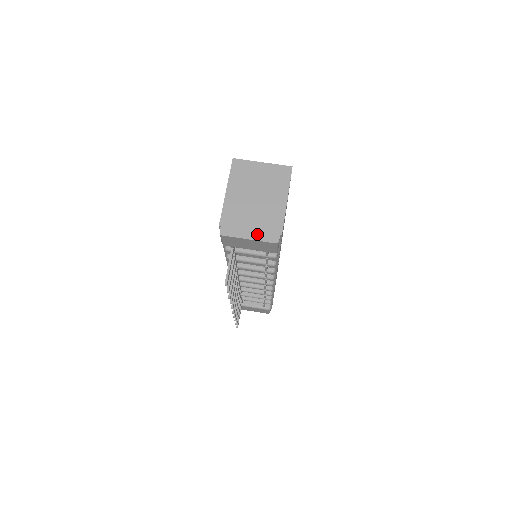
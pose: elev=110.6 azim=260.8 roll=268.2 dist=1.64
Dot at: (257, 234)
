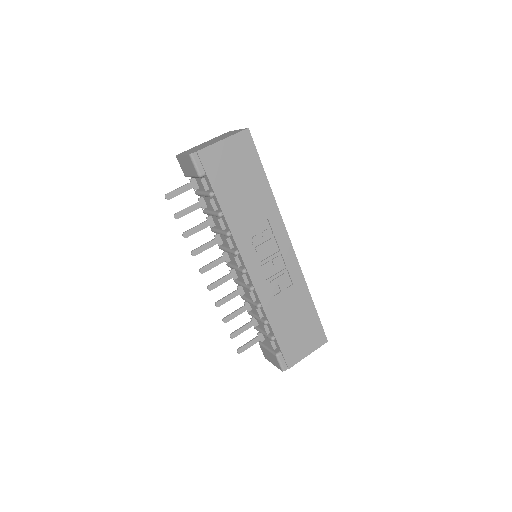
Dot at: occluded
